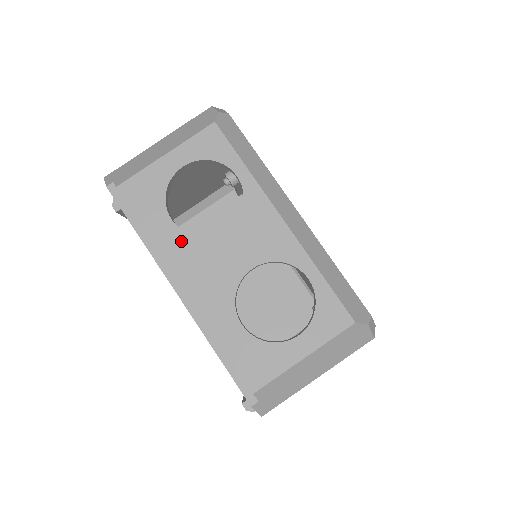
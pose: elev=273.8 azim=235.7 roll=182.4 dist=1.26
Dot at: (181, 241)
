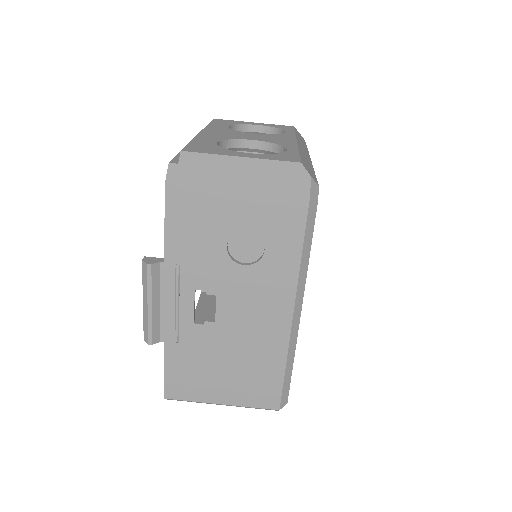
Dot at: (224, 128)
